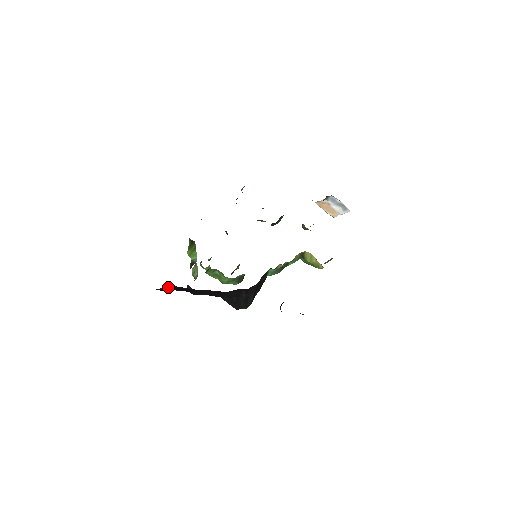
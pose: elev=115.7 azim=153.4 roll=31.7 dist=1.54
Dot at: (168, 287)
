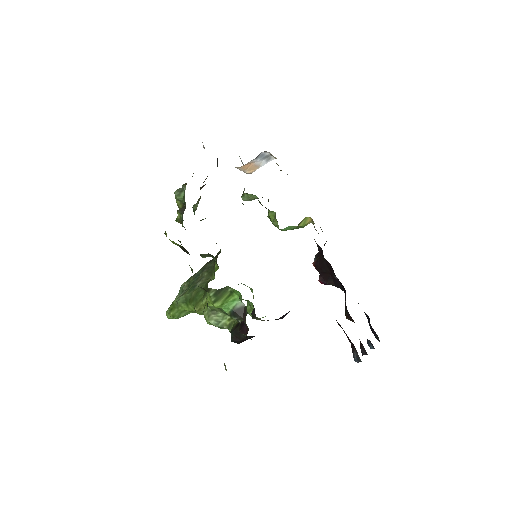
Dot at: occluded
